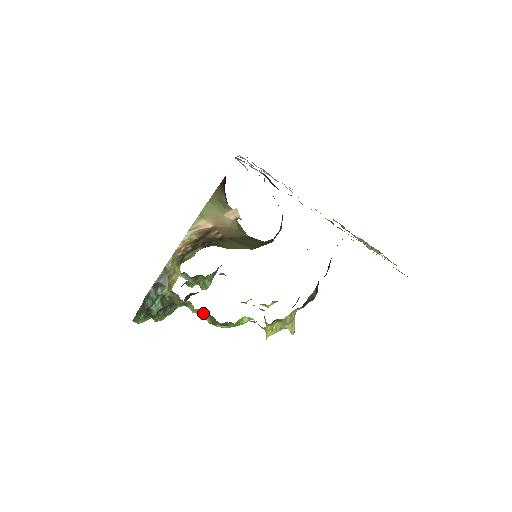
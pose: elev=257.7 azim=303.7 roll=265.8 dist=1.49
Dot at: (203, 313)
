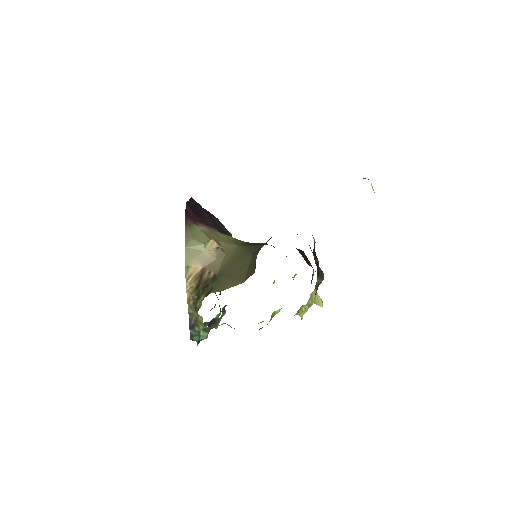
Dot at: occluded
